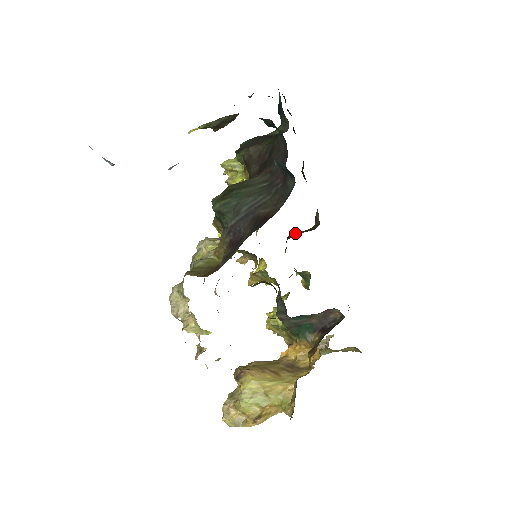
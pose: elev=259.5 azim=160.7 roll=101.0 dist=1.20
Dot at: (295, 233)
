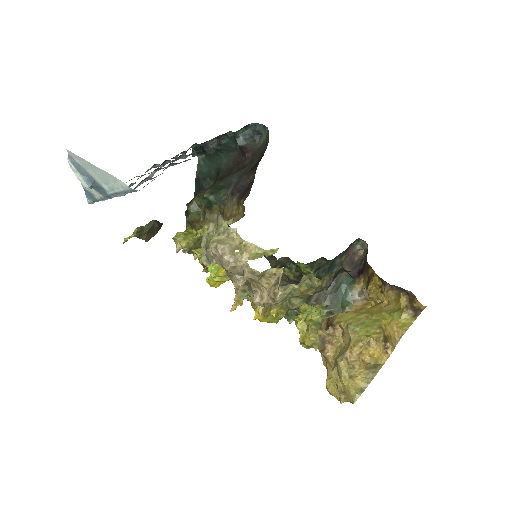
Dot at: occluded
